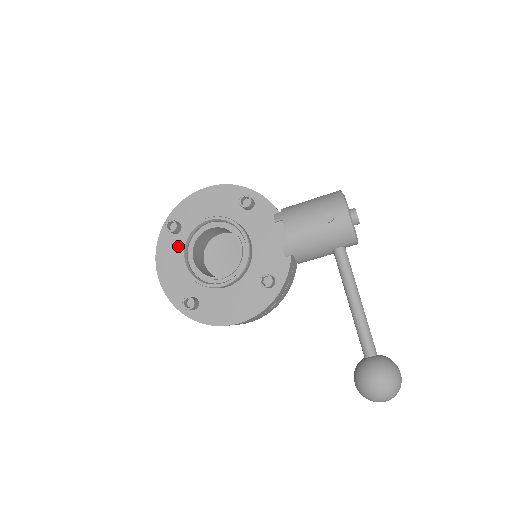
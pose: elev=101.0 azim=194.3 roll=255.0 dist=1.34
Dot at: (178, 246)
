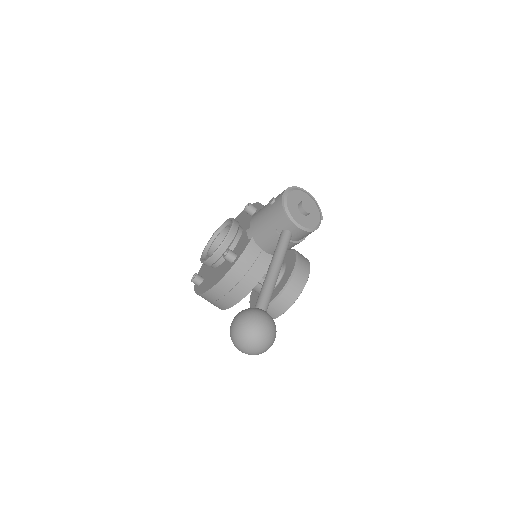
Dot at: occluded
